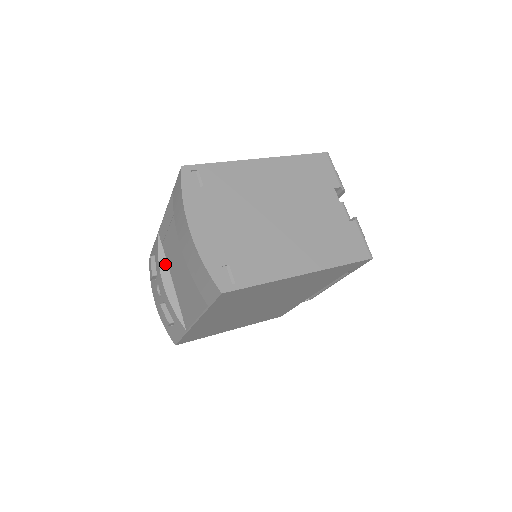
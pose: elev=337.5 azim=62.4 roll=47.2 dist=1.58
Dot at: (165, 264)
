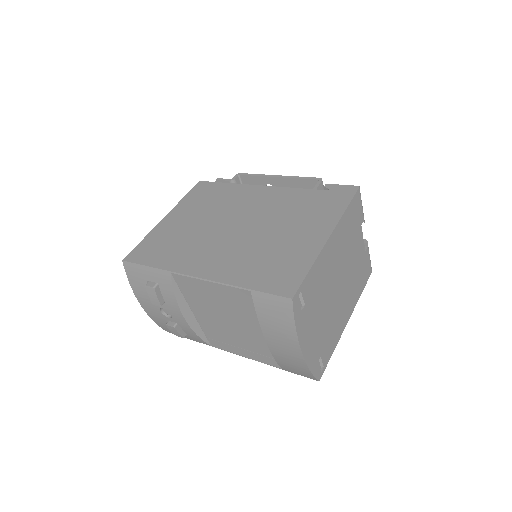
Dot at: (184, 301)
